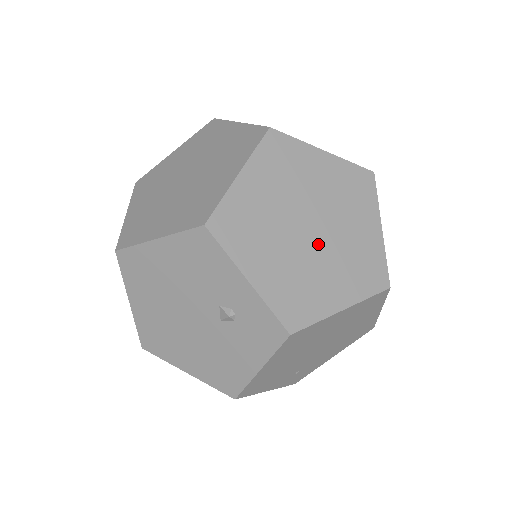
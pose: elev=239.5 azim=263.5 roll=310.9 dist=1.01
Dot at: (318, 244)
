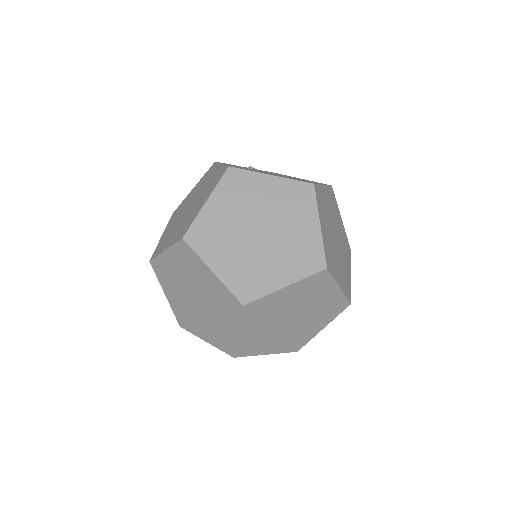
Dot at: (299, 321)
